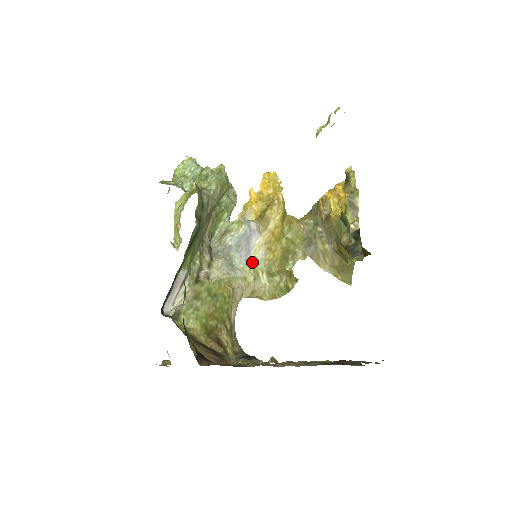
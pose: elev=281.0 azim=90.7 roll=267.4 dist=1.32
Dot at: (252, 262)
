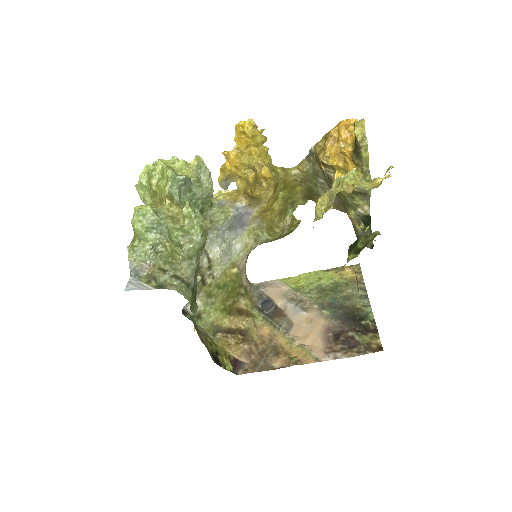
Dot at: (249, 228)
